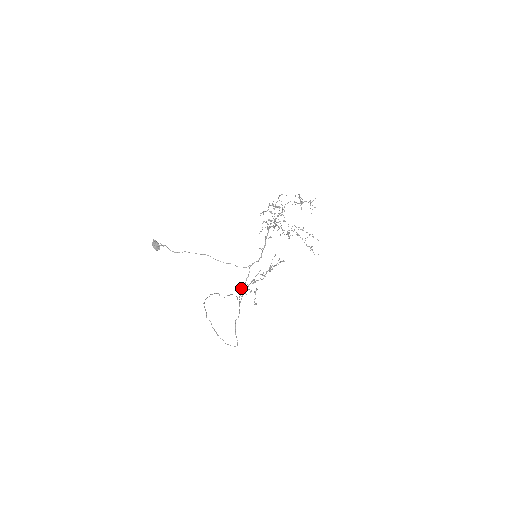
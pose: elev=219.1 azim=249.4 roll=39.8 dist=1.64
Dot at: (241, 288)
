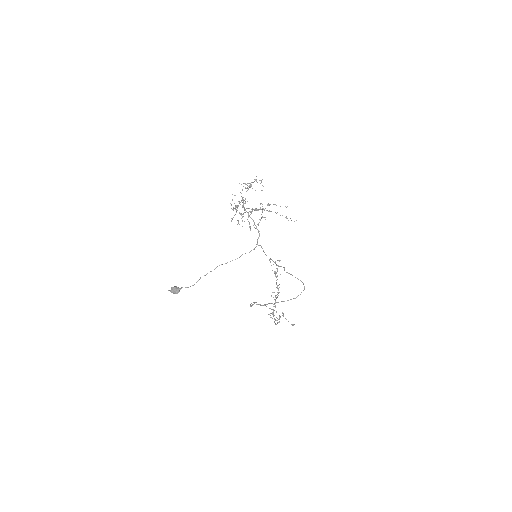
Dot at: (270, 315)
